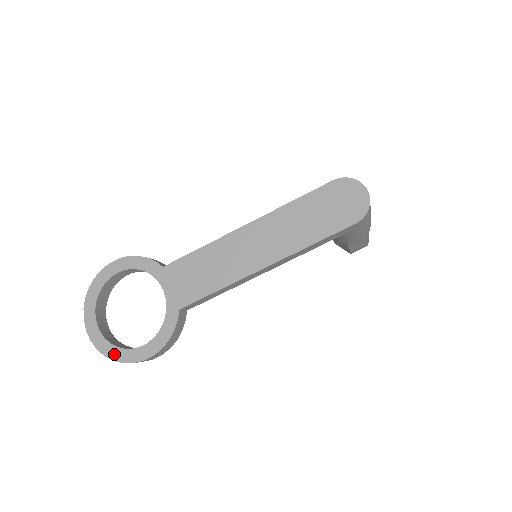
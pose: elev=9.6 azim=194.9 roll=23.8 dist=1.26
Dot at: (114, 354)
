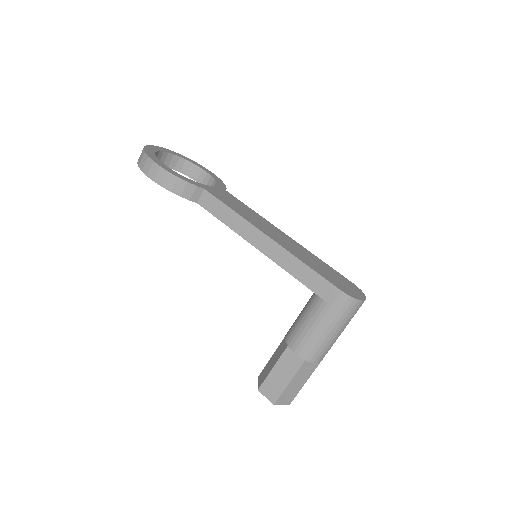
Dot at: (149, 151)
